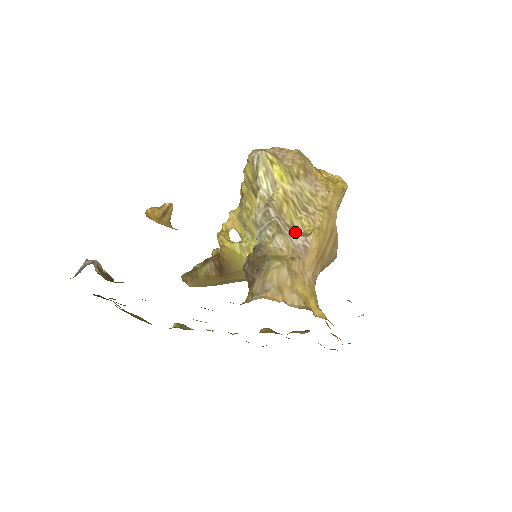
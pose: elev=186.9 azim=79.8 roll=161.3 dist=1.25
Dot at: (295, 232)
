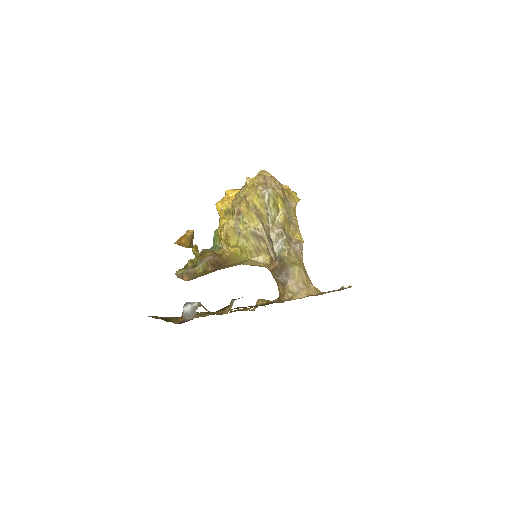
Dot at: (292, 241)
